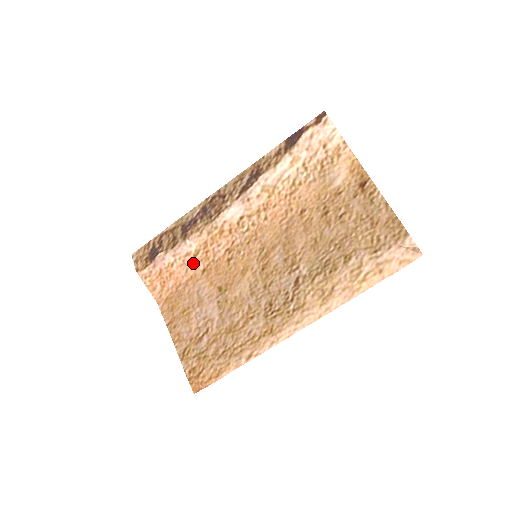
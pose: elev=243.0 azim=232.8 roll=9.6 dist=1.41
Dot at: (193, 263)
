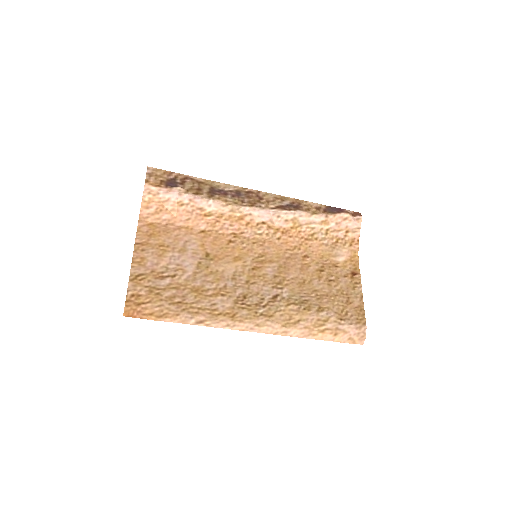
Dot at: (199, 219)
